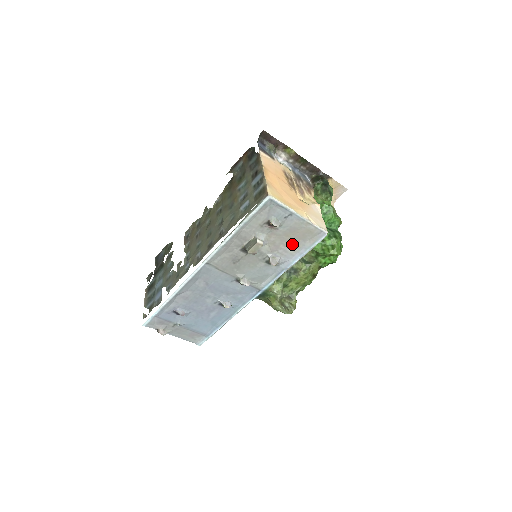
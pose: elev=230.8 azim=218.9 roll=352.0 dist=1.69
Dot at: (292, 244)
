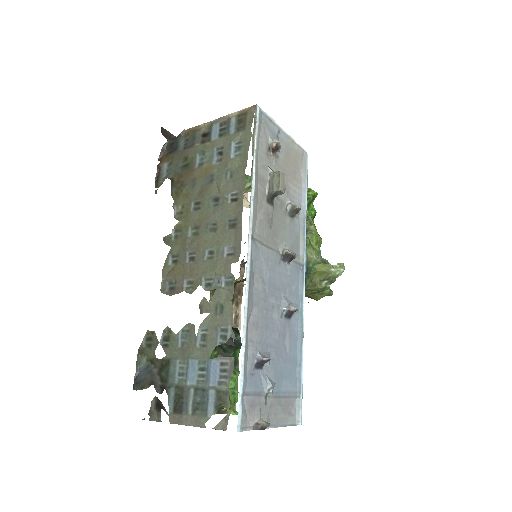
Dot at: (294, 178)
